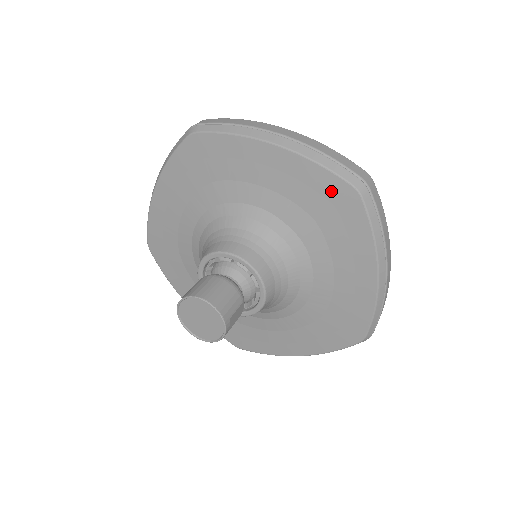
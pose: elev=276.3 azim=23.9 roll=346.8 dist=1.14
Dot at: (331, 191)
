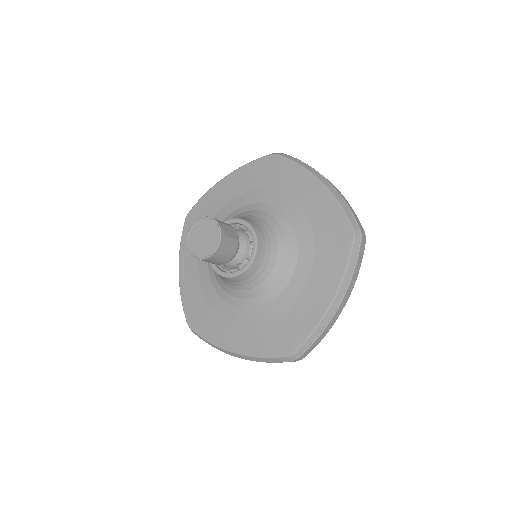
Dot at: (263, 167)
